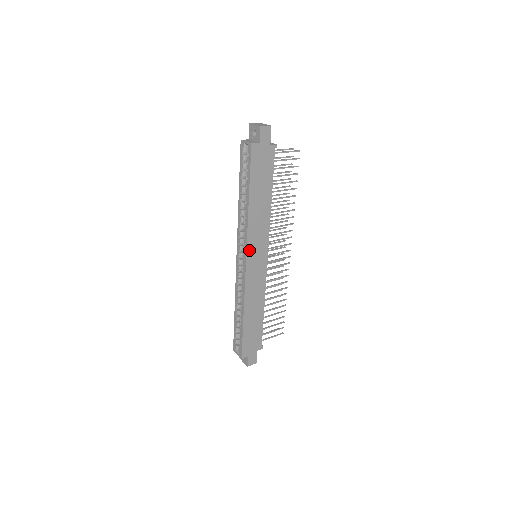
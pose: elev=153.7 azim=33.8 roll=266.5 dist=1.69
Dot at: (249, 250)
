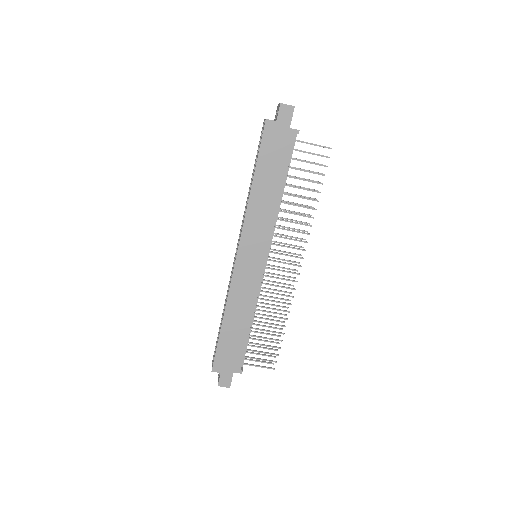
Dot at: (243, 241)
